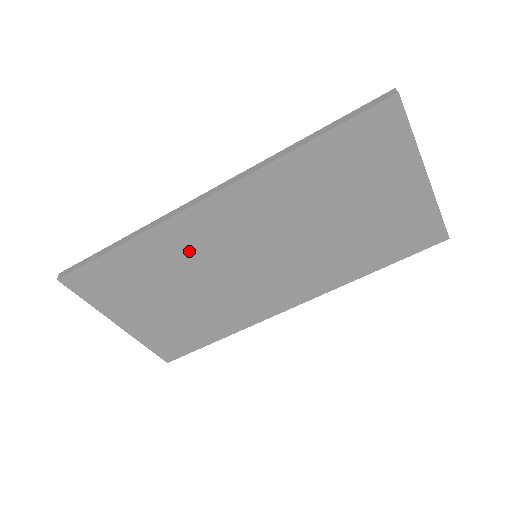
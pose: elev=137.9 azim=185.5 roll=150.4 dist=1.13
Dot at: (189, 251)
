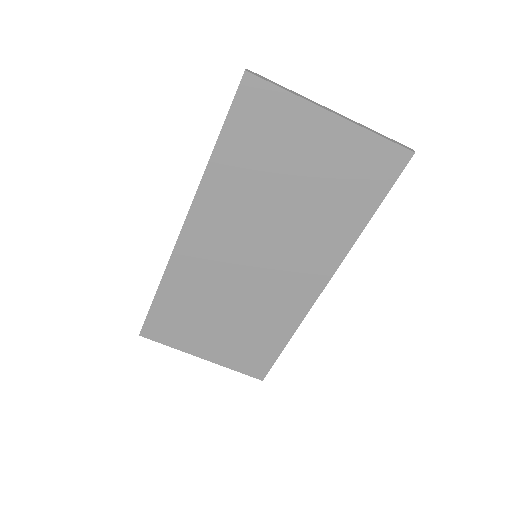
Dot at: (203, 275)
